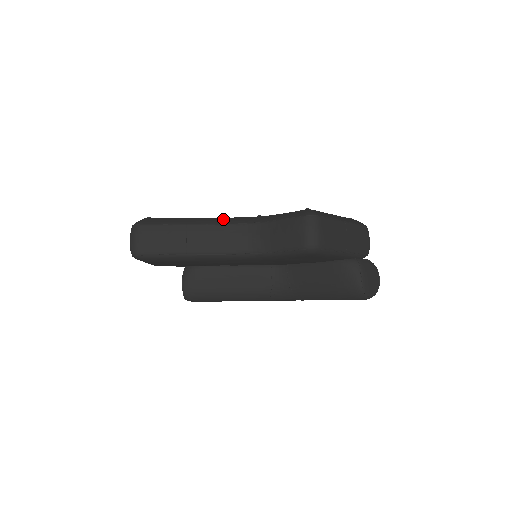
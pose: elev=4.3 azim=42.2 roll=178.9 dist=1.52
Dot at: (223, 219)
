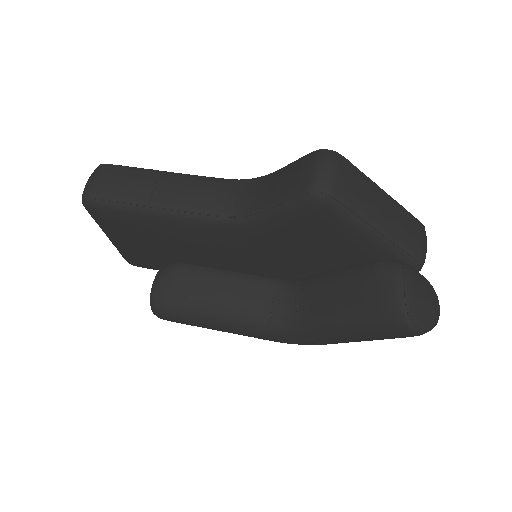
Dot at: (213, 177)
